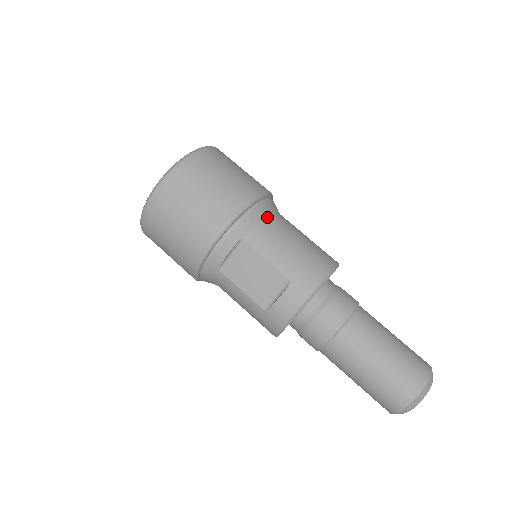
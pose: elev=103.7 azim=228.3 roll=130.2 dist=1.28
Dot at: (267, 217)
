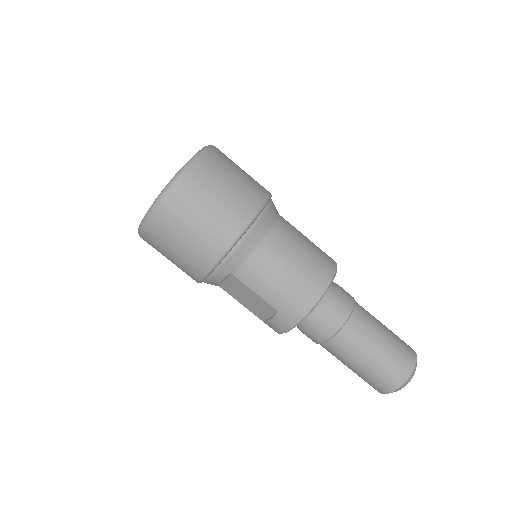
Dot at: (255, 247)
